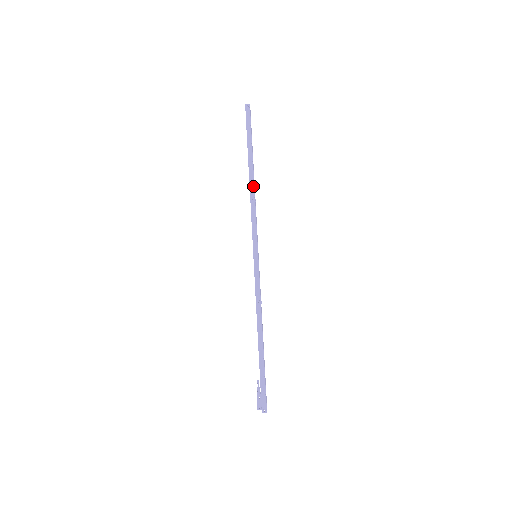
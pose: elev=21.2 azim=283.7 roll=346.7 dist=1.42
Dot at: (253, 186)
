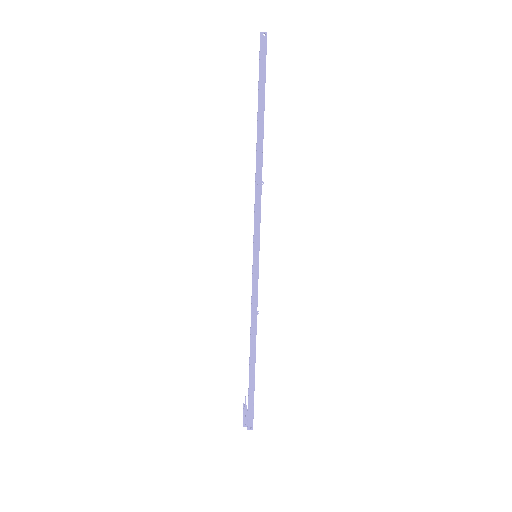
Dot at: (261, 162)
